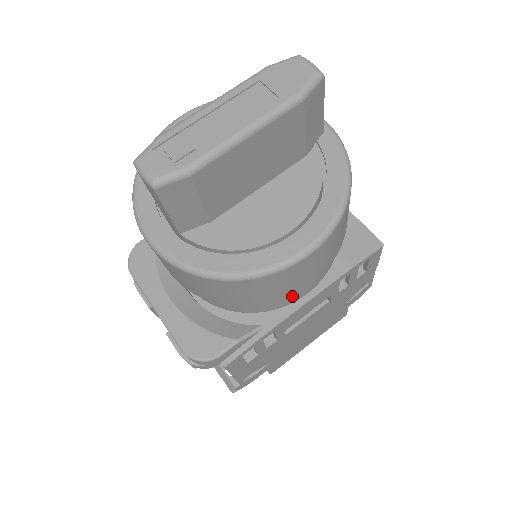
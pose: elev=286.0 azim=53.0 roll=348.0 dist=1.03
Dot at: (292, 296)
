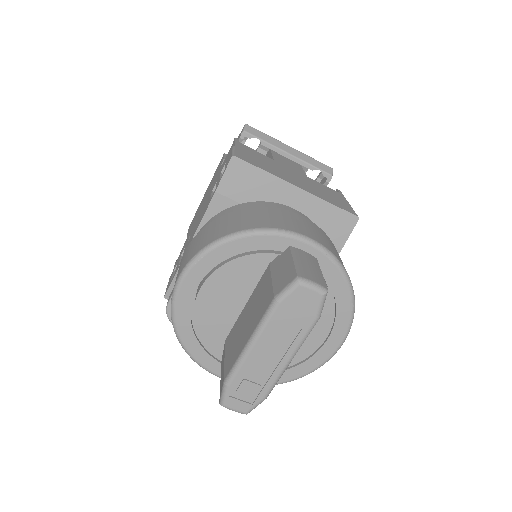
Dot at: occluded
